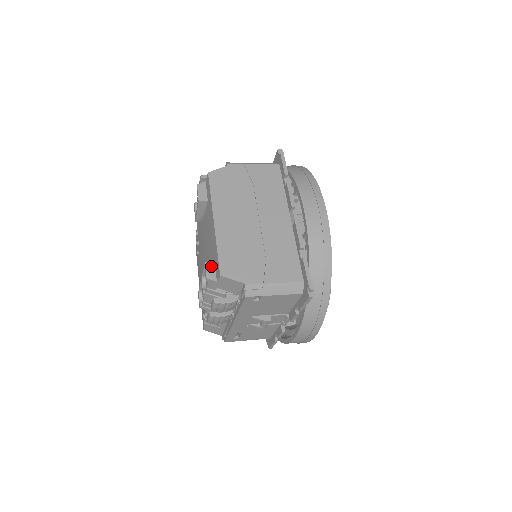
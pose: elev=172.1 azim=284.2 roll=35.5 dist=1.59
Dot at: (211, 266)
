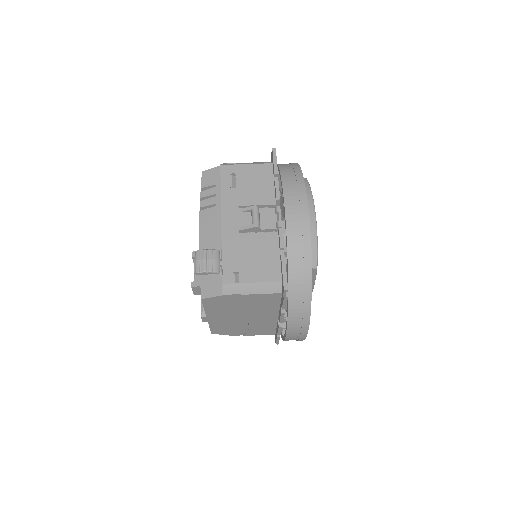
Dot at: (206, 318)
